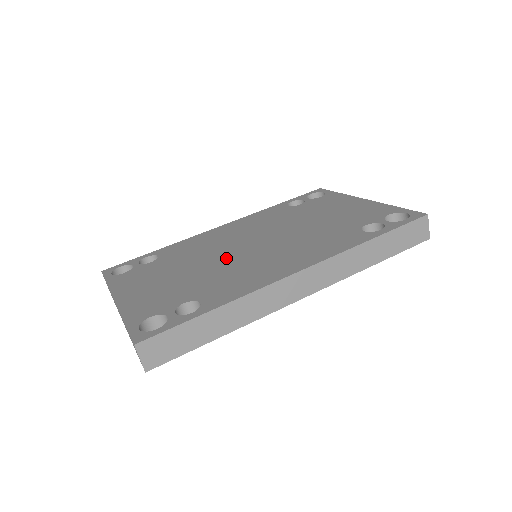
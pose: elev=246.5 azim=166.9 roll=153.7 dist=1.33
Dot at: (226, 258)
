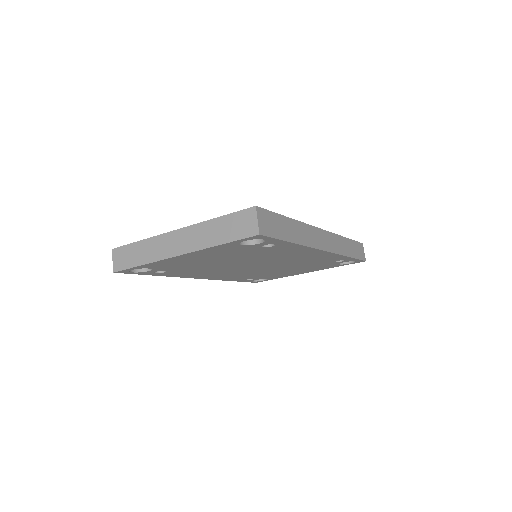
Dot at: occluded
